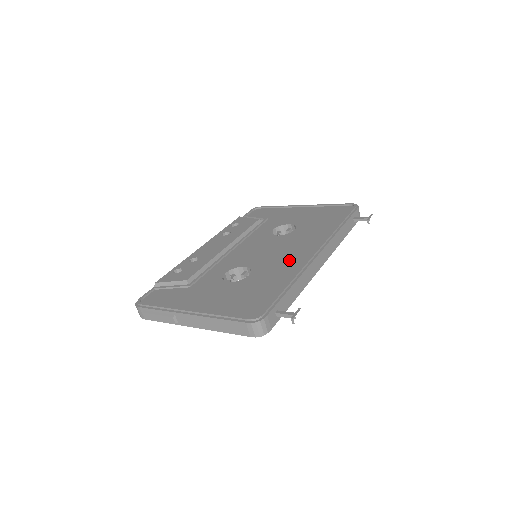
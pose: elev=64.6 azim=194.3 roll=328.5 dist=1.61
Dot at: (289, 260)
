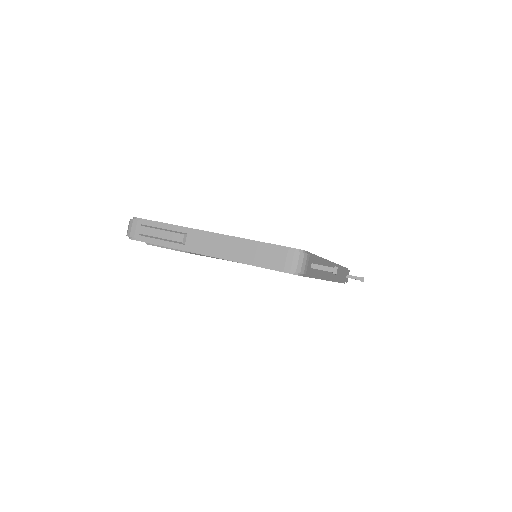
Dot at: occluded
